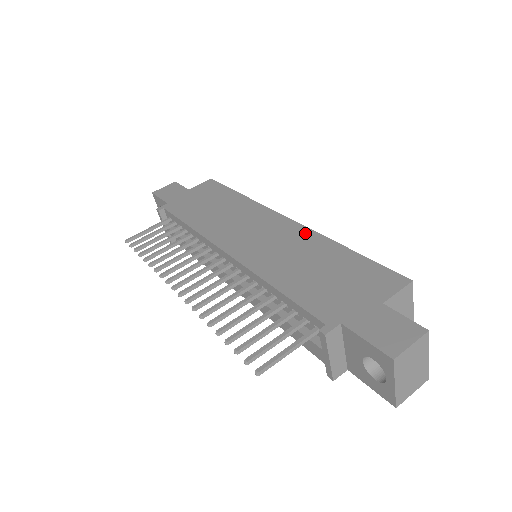
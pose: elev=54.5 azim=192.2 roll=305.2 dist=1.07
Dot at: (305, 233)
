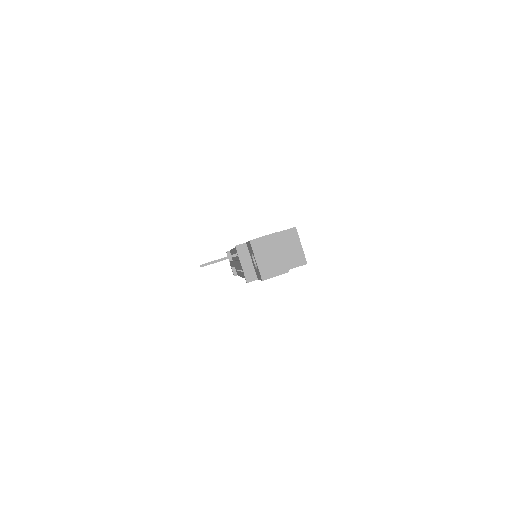
Dot at: occluded
